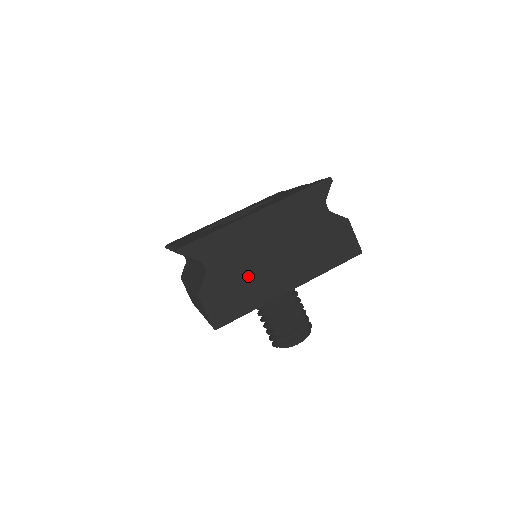
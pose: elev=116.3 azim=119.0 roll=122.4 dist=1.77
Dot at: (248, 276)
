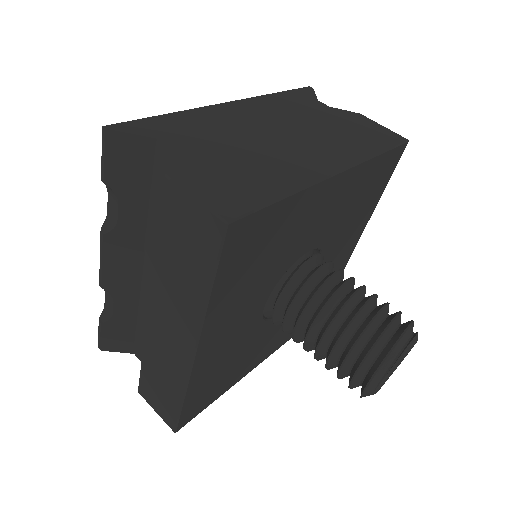
Dot at: (252, 155)
